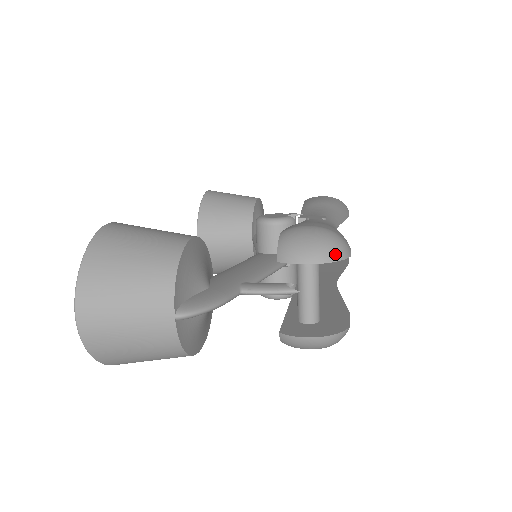
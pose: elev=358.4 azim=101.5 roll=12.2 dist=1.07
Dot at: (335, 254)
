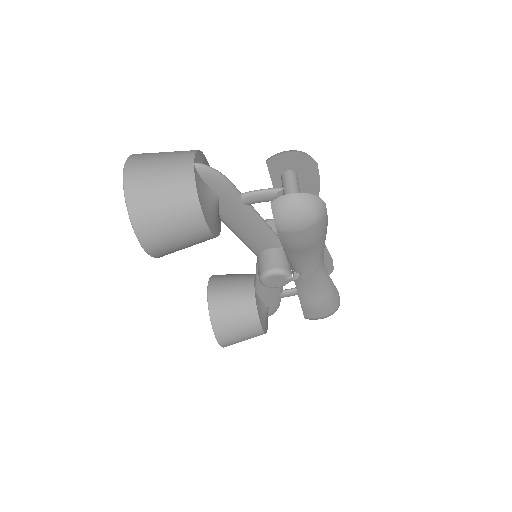
Dot at: (305, 153)
